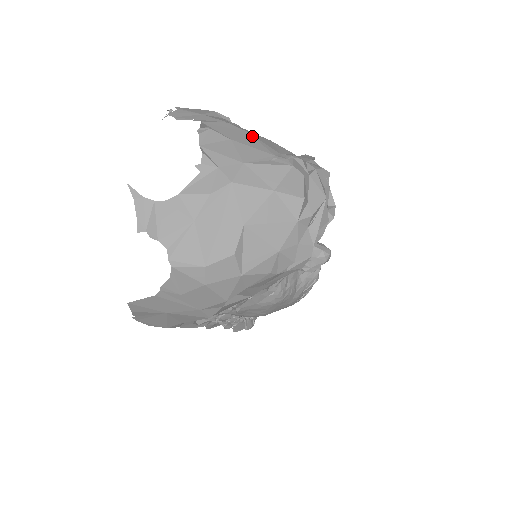
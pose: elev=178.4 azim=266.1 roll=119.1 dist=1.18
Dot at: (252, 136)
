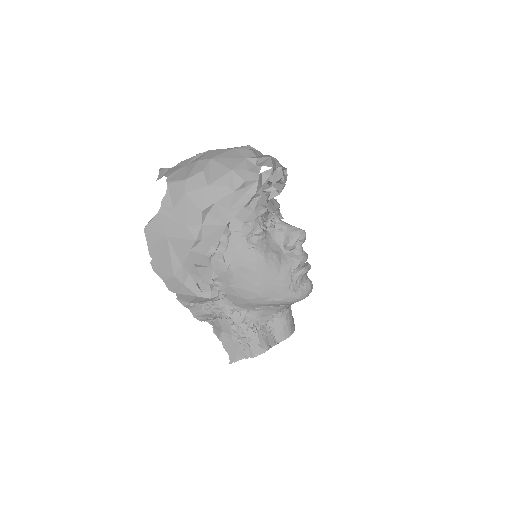
Dot at: occluded
